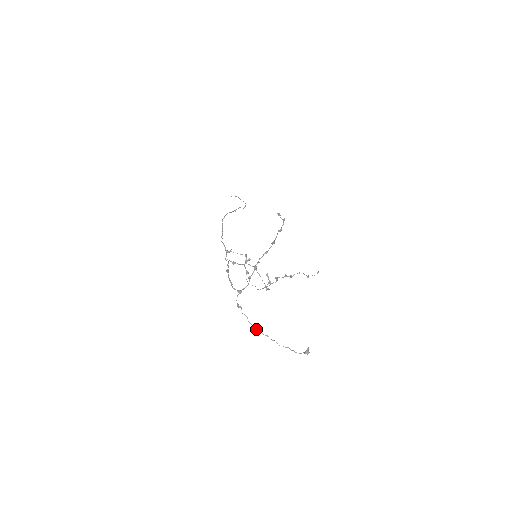
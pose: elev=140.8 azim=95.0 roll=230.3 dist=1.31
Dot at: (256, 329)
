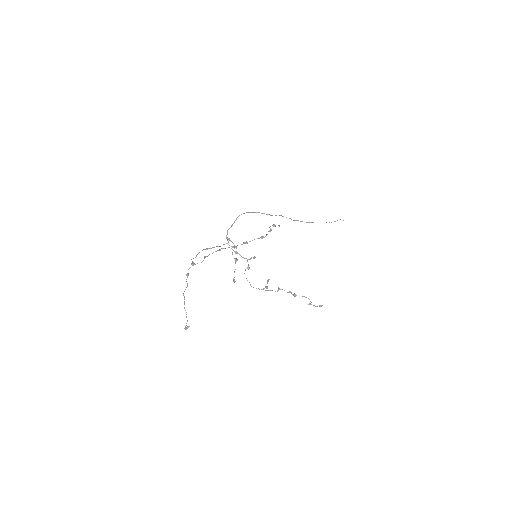
Dot at: (184, 296)
